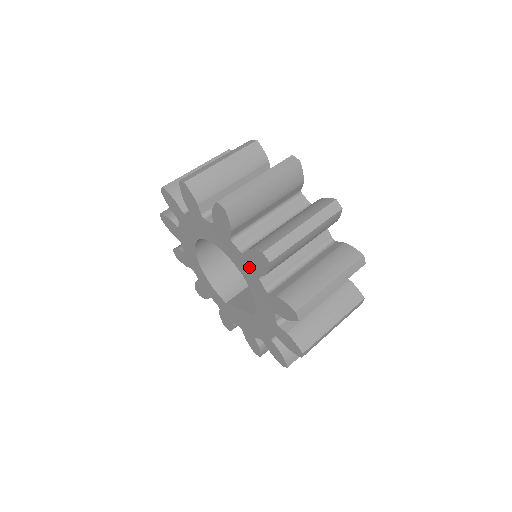
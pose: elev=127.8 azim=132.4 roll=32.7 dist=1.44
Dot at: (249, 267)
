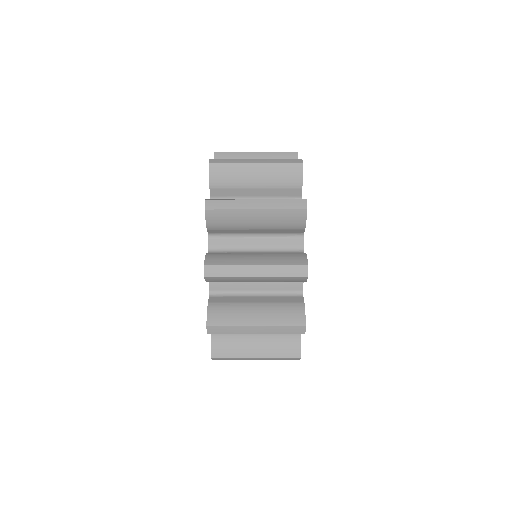
Dot at: occluded
